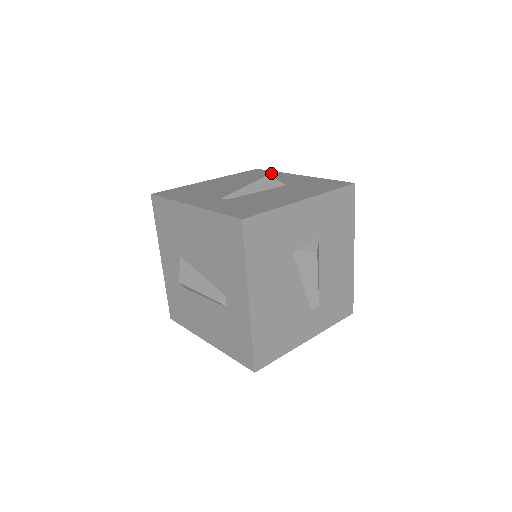
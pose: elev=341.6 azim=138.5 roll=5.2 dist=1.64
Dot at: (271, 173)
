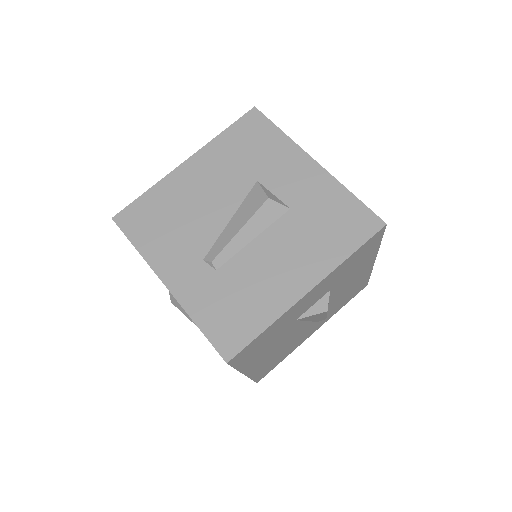
Dot at: occluded
